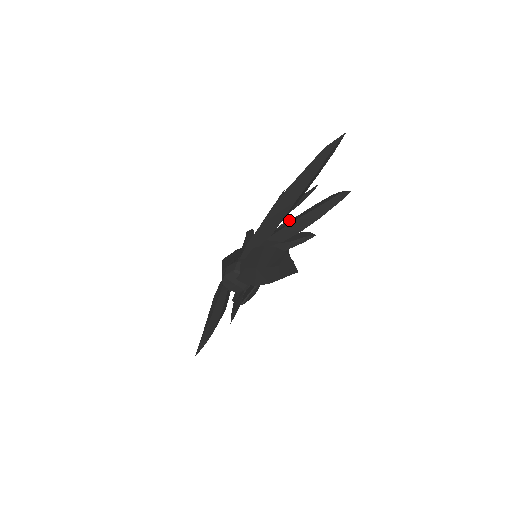
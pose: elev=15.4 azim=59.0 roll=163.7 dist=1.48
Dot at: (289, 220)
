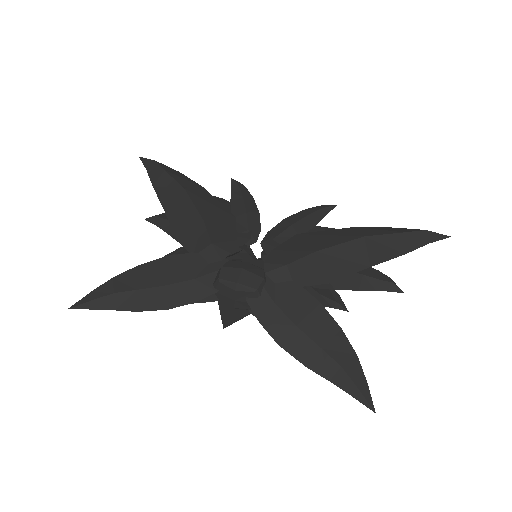
Dot at: occluded
